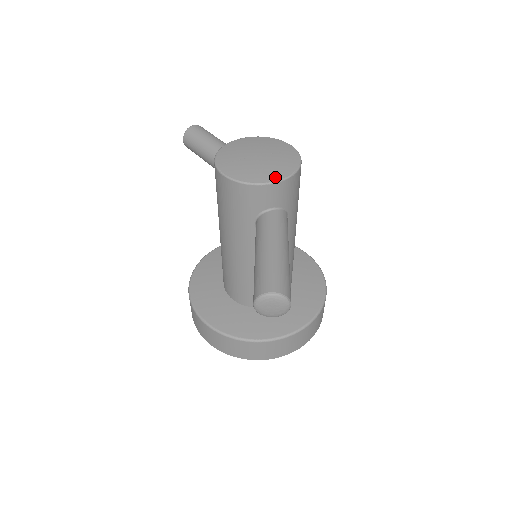
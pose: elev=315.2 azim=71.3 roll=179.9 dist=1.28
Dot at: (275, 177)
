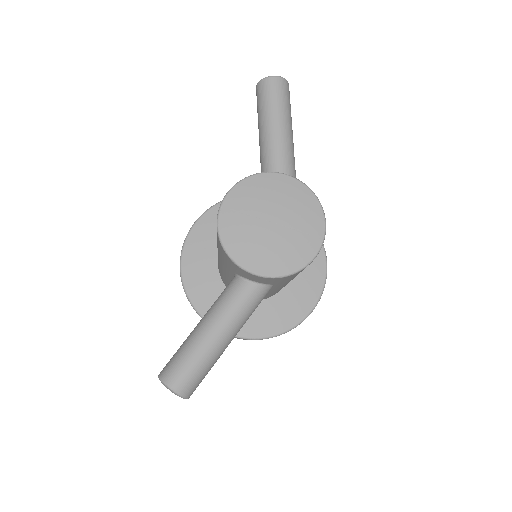
Dot at: (264, 269)
